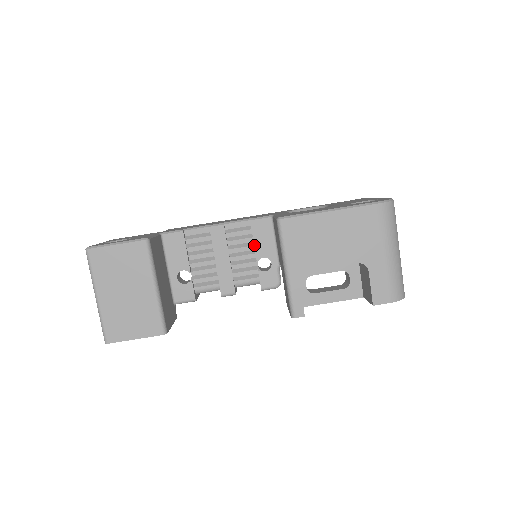
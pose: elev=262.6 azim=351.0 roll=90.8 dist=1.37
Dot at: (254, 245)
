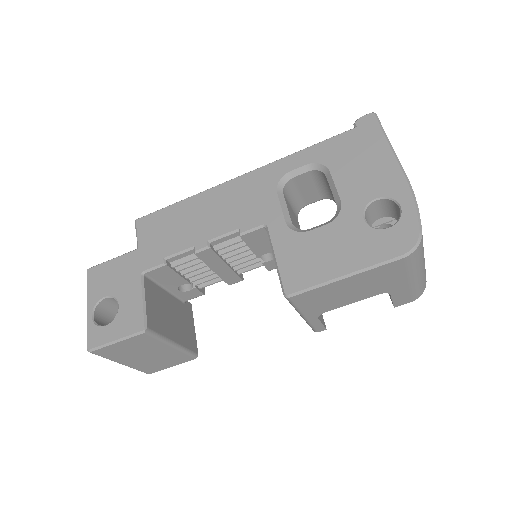
Dot at: (251, 250)
